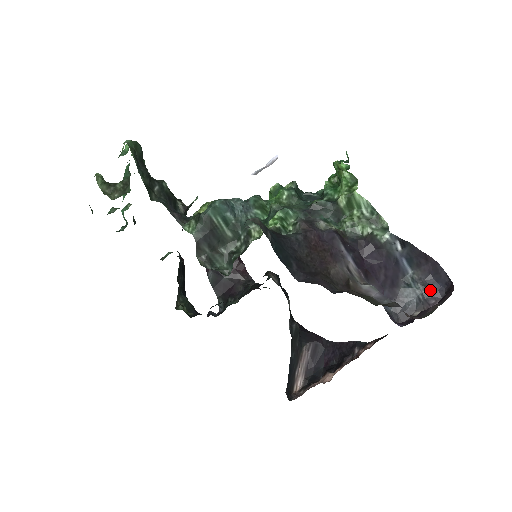
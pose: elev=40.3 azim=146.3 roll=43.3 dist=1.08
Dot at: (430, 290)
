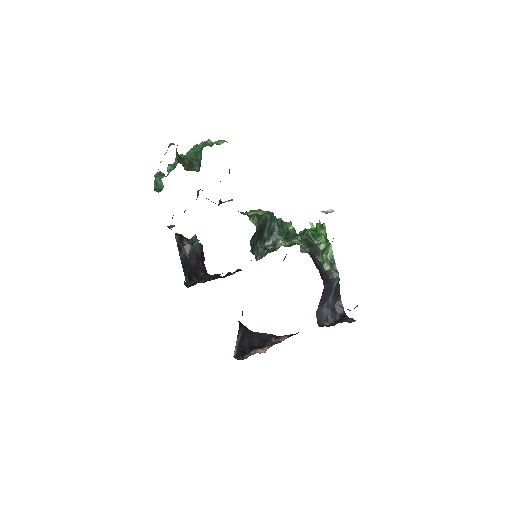
Dot at: (334, 313)
